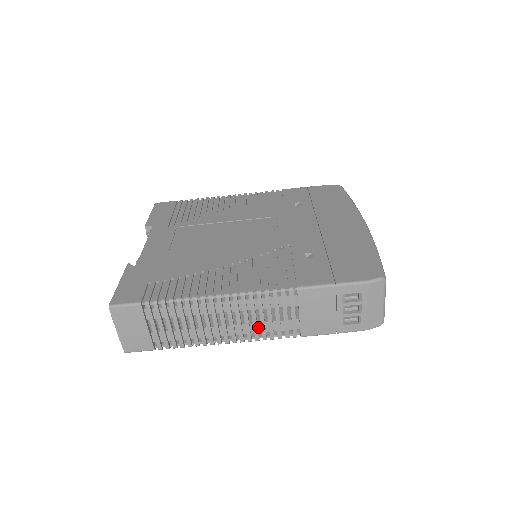
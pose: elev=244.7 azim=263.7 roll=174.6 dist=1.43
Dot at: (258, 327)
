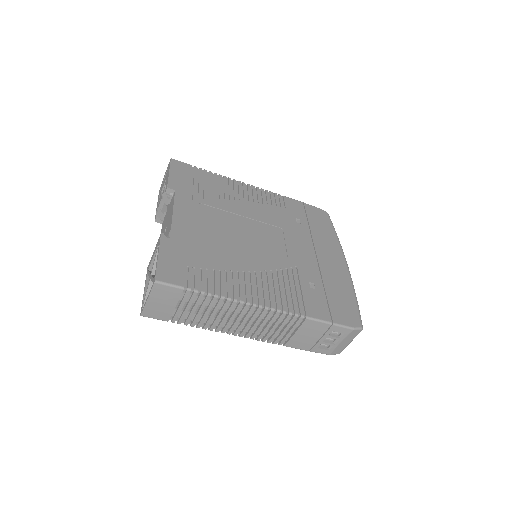
Dot at: (259, 331)
